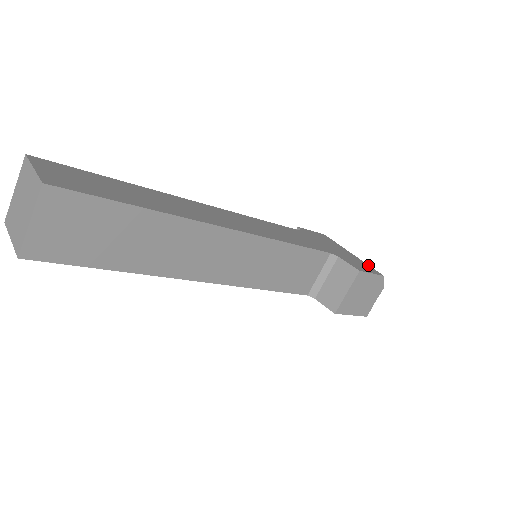
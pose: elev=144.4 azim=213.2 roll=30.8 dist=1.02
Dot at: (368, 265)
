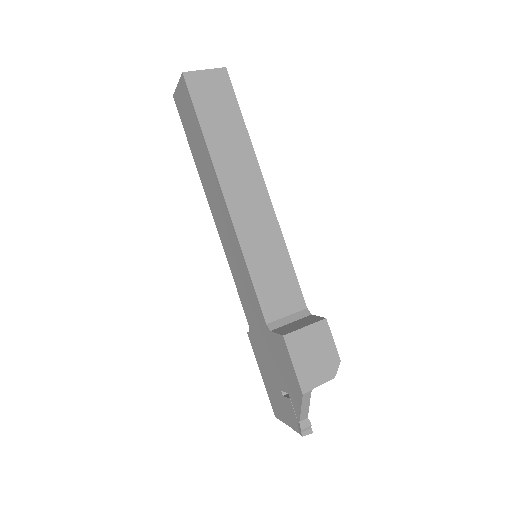
Dot at: occluded
